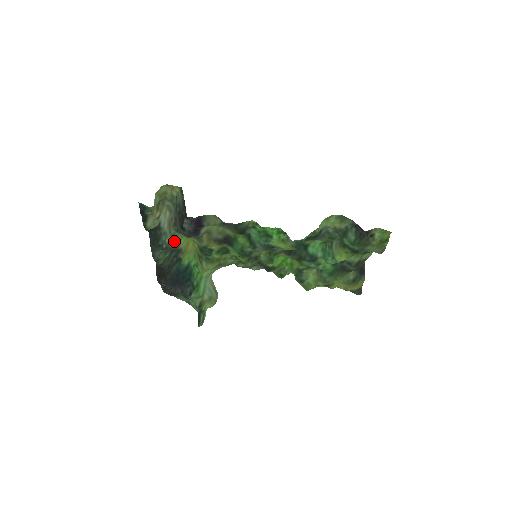
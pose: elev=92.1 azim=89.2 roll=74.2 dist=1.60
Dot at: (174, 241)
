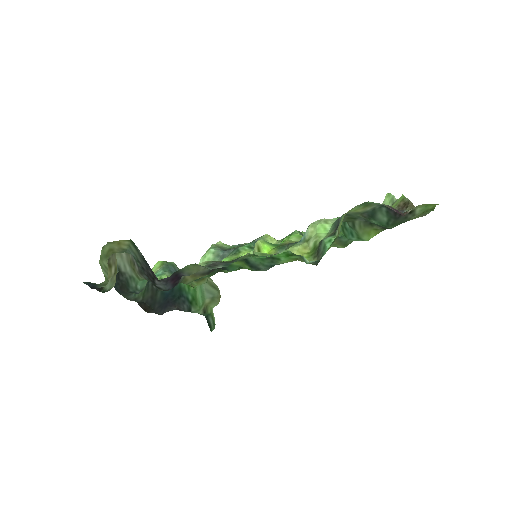
Dot at: occluded
